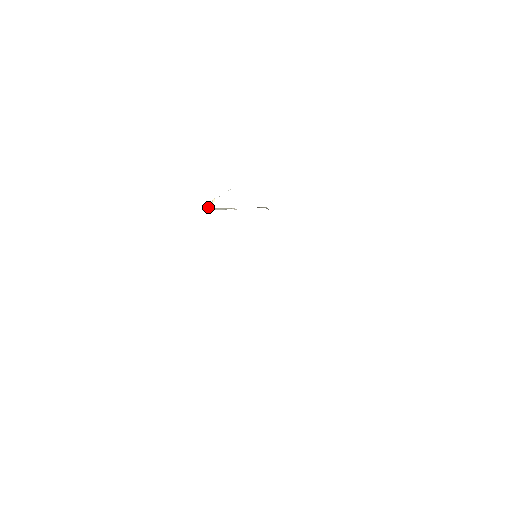
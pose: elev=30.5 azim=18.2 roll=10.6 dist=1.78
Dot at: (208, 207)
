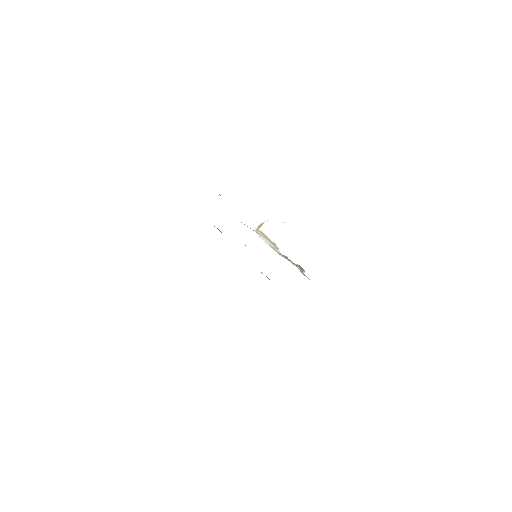
Dot at: (257, 226)
